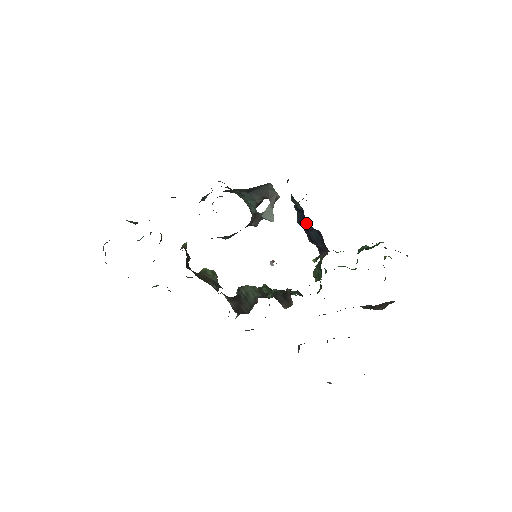
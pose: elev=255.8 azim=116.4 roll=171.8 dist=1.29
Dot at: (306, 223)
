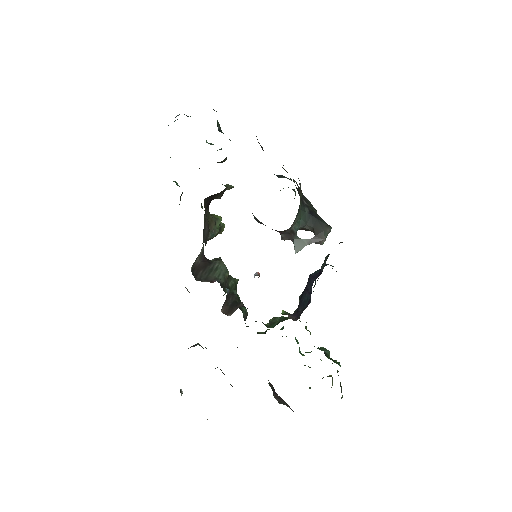
Dot at: occluded
